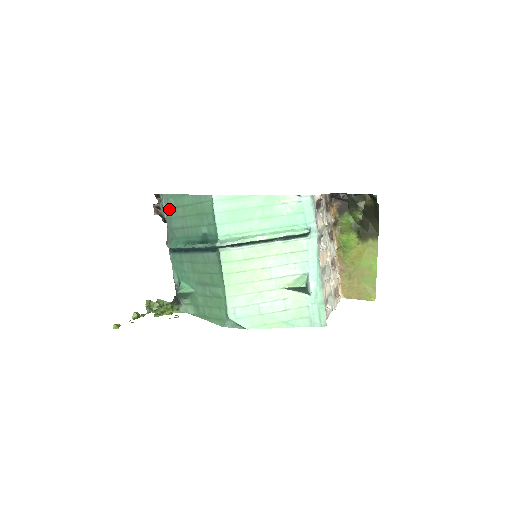
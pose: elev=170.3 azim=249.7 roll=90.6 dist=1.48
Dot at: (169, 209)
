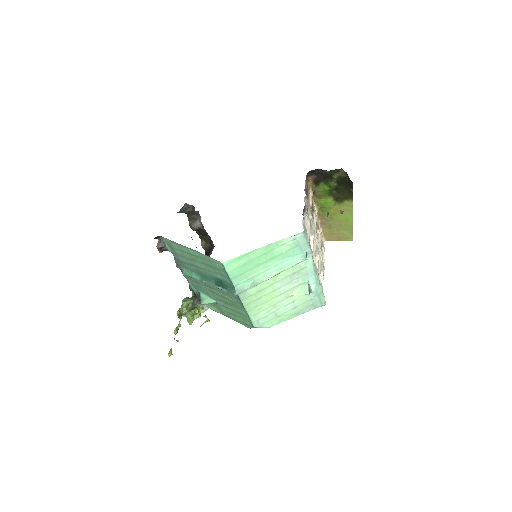
Dot at: (173, 249)
